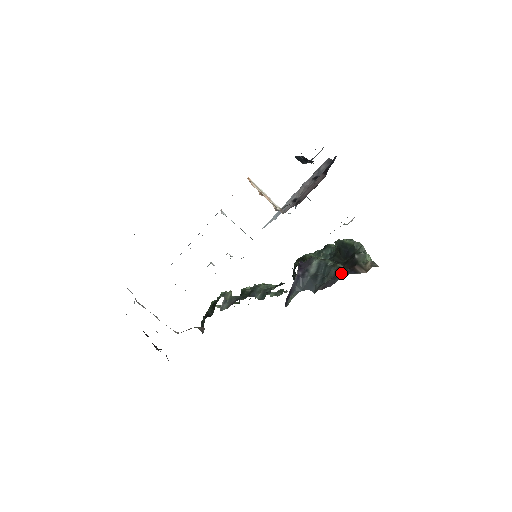
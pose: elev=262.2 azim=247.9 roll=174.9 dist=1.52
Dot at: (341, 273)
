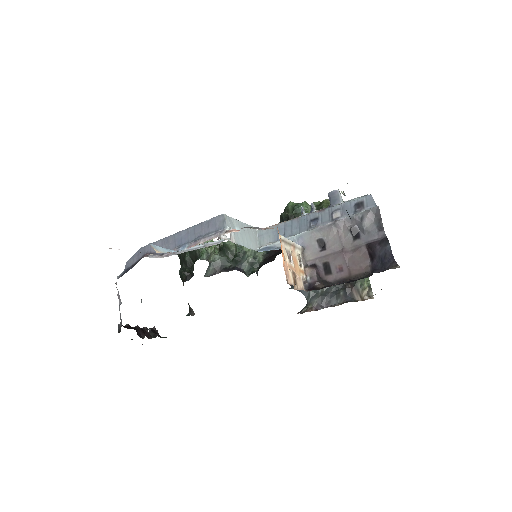
Dot at: (338, 295)
